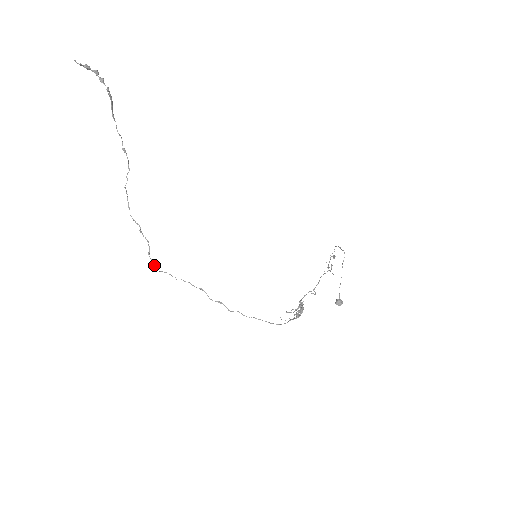
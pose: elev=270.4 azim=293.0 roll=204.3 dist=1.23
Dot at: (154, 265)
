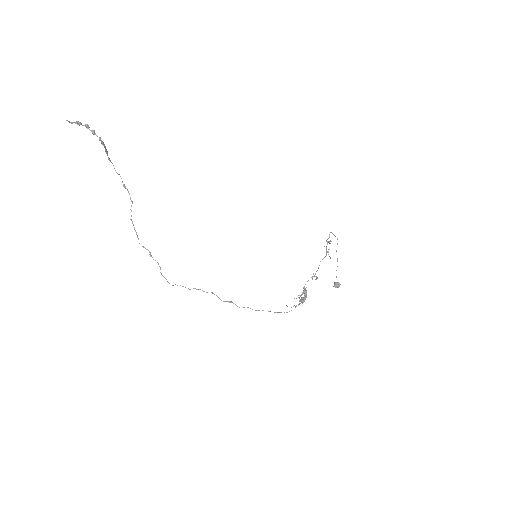
Dot at: (167, 281)
